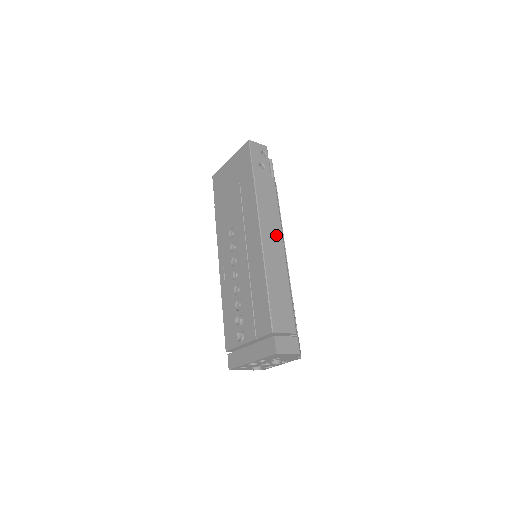
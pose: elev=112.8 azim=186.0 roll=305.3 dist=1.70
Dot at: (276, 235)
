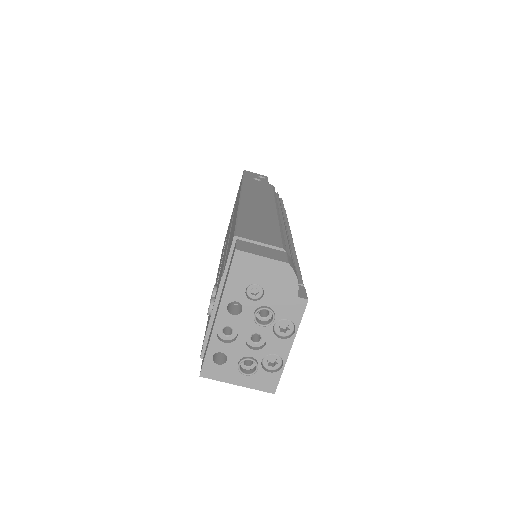
Dot at: (265, 201)
